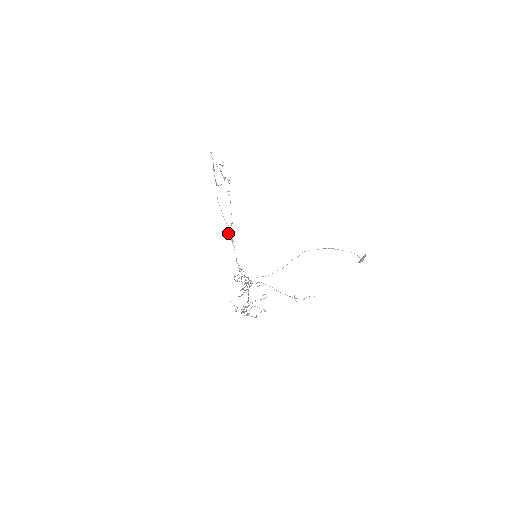
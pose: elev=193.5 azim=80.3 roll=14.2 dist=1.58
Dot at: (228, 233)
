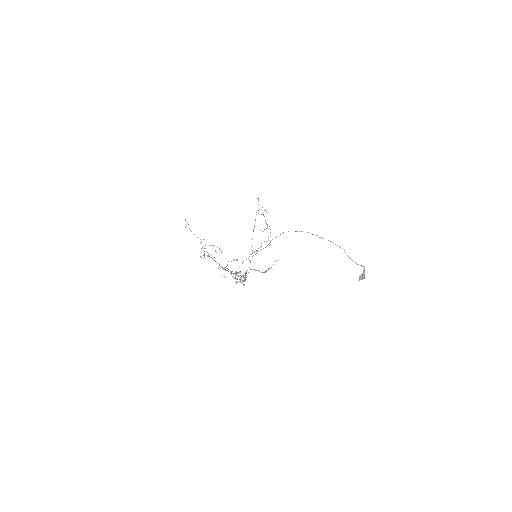
Dot at: occluded
